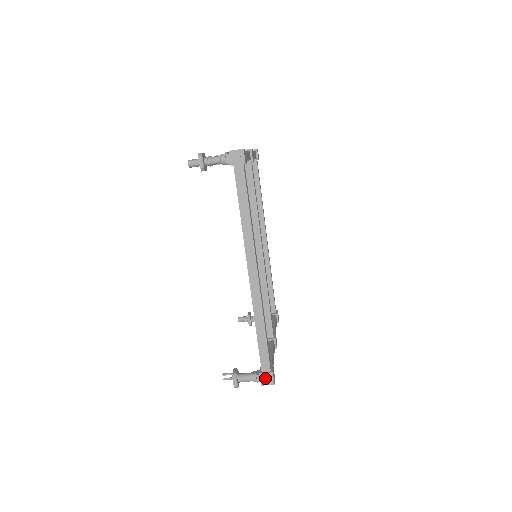
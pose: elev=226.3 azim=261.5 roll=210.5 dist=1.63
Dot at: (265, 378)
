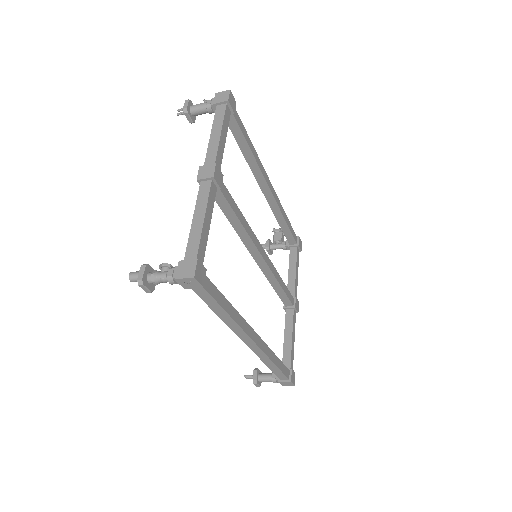
Dot at: (284, 383)
